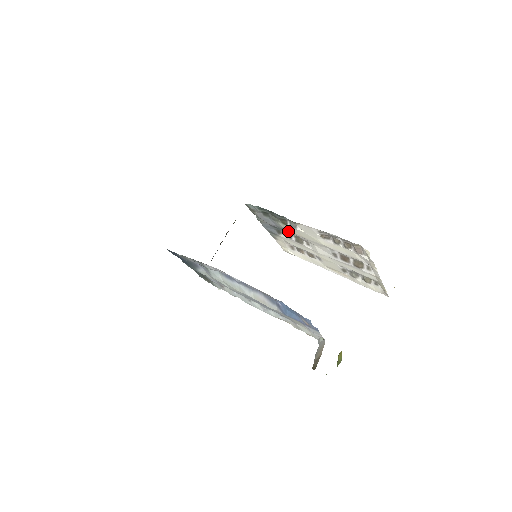
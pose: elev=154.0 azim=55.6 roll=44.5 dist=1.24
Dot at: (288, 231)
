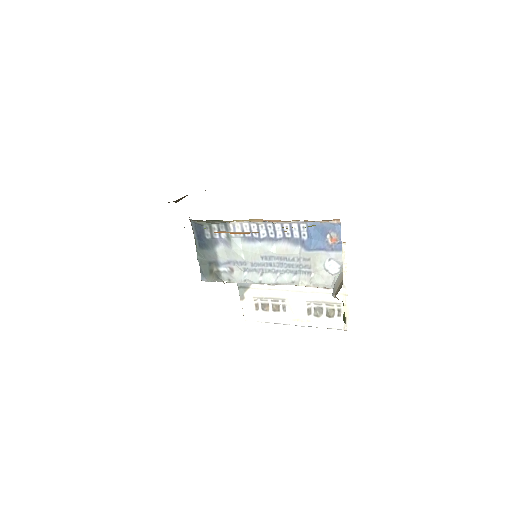
Dot at: occluded
